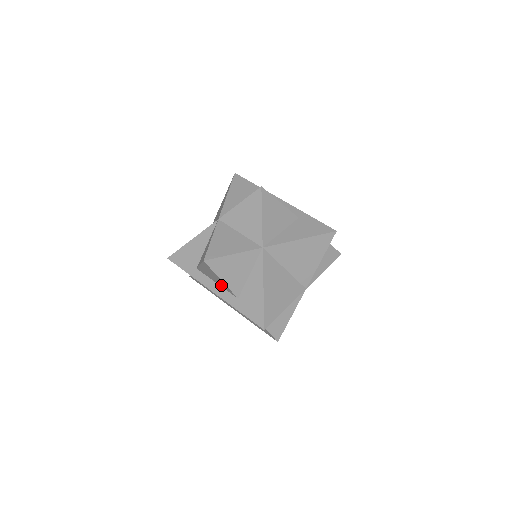
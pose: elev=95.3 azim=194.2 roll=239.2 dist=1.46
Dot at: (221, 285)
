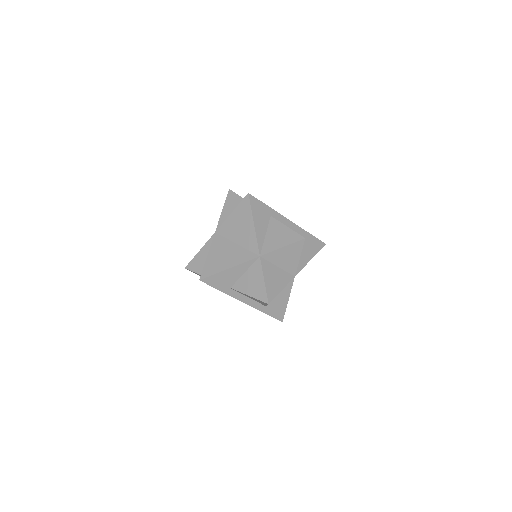
Dot at: (255, 300)
